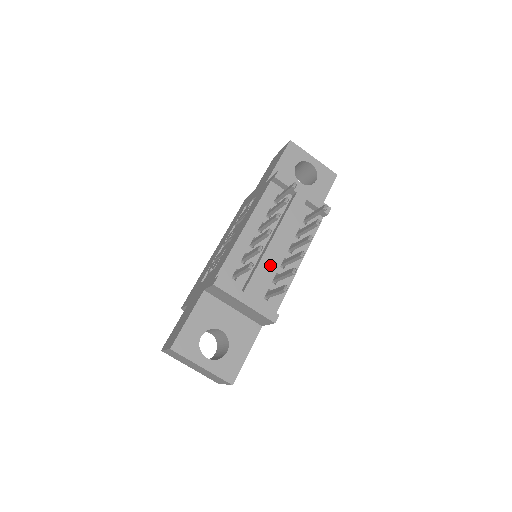
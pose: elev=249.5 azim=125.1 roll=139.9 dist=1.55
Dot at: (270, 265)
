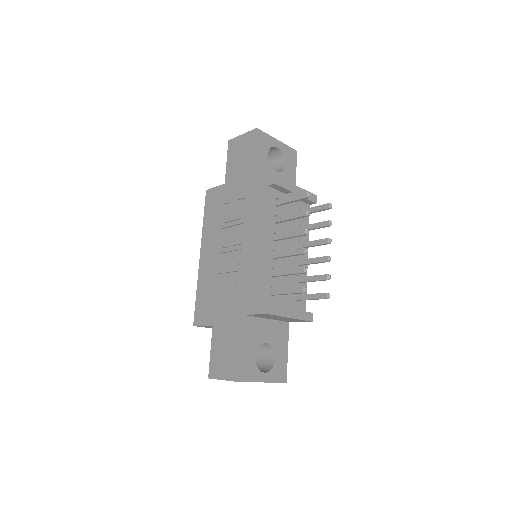
Dot at: occluded
